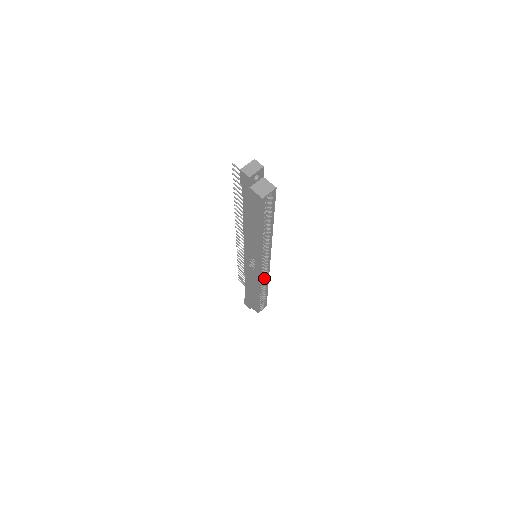
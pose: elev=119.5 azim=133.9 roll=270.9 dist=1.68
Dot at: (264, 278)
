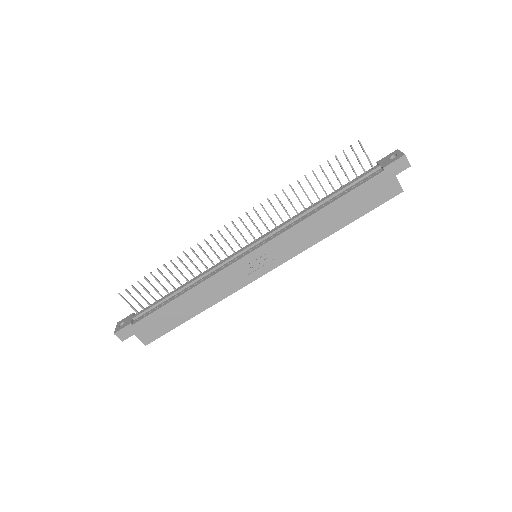
Dot at: occluded
